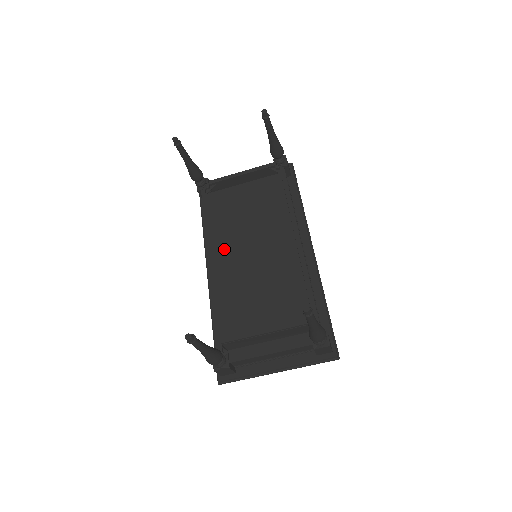
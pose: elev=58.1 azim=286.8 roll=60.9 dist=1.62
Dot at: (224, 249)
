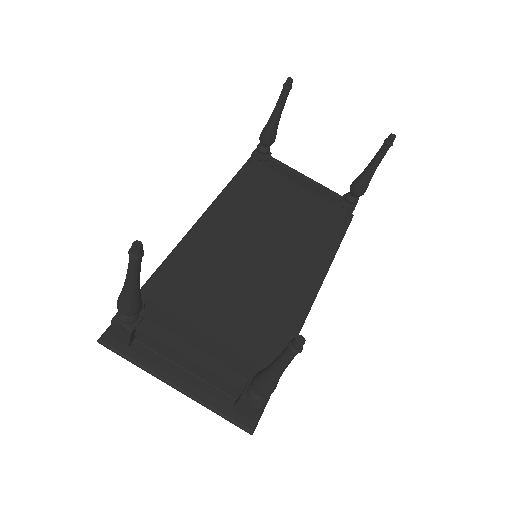
Dot at: (233, 220)
